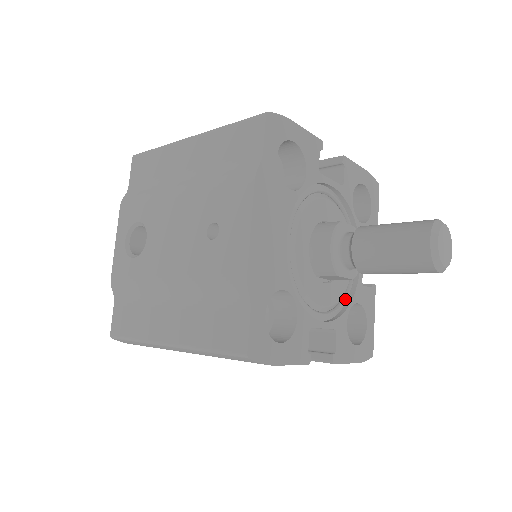
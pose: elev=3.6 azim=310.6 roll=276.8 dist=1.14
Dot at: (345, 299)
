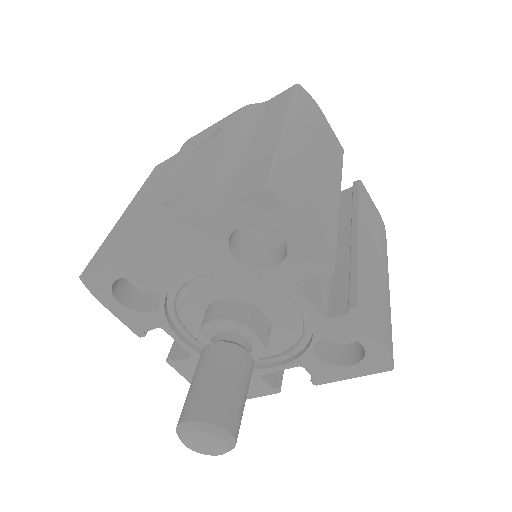
Dot at: occluded
